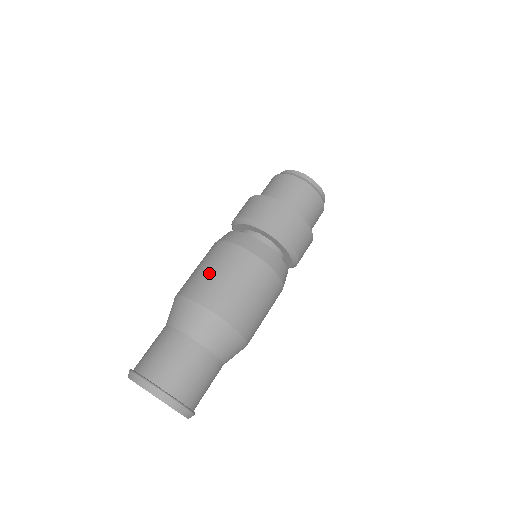
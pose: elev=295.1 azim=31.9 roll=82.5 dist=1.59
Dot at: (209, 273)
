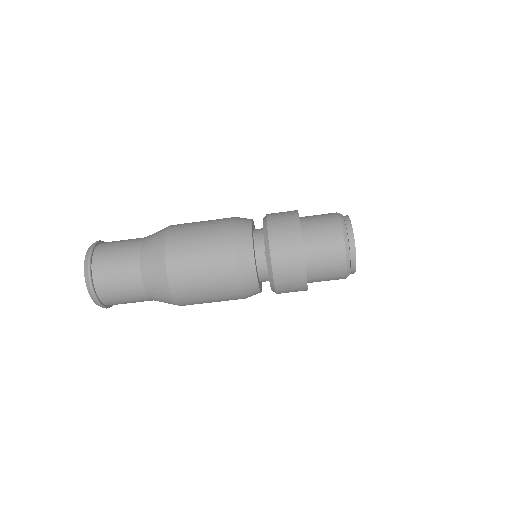
Dot at: (195, 247)
